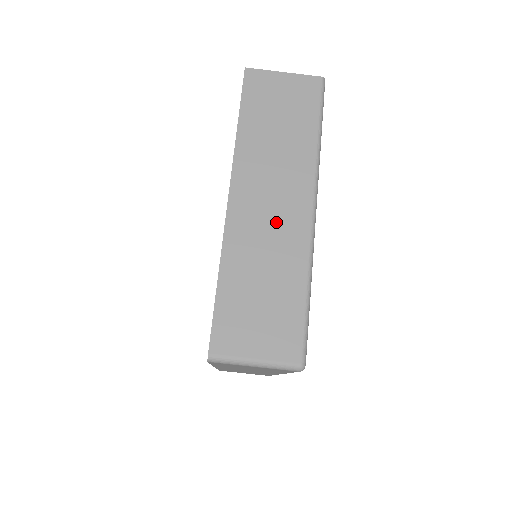
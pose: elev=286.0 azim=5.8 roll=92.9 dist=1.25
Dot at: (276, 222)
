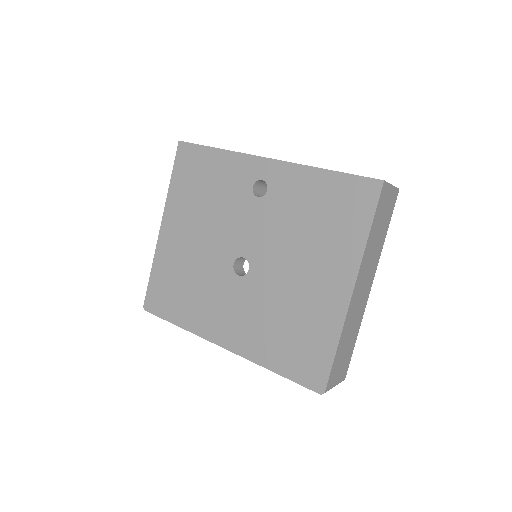
Dot at: (361, 301)
